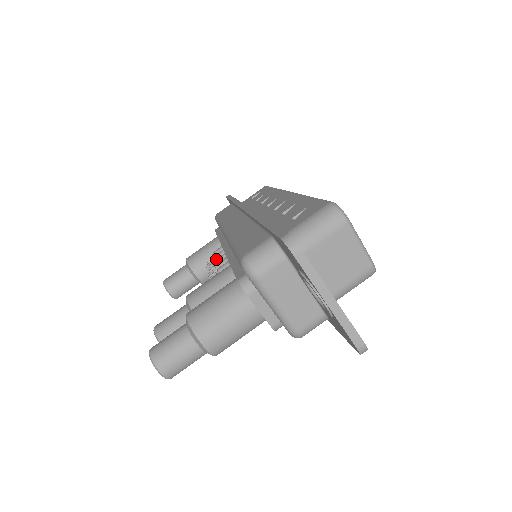
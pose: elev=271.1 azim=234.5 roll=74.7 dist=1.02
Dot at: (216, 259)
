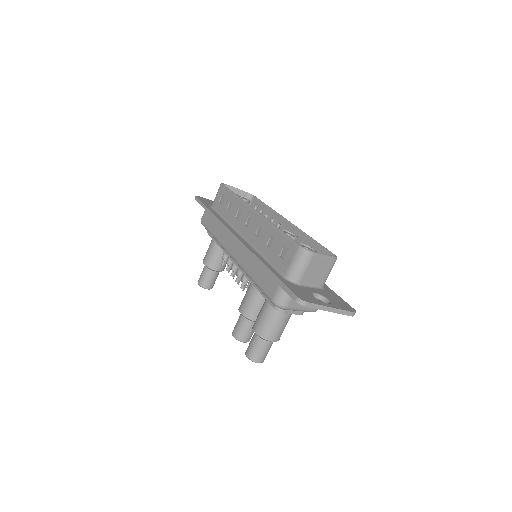
Dot at: (232, 268)
